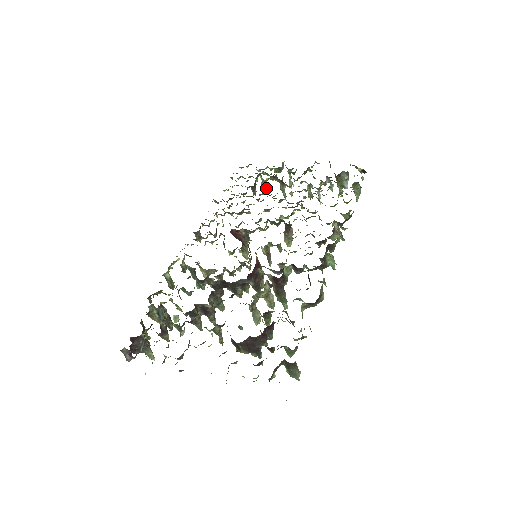
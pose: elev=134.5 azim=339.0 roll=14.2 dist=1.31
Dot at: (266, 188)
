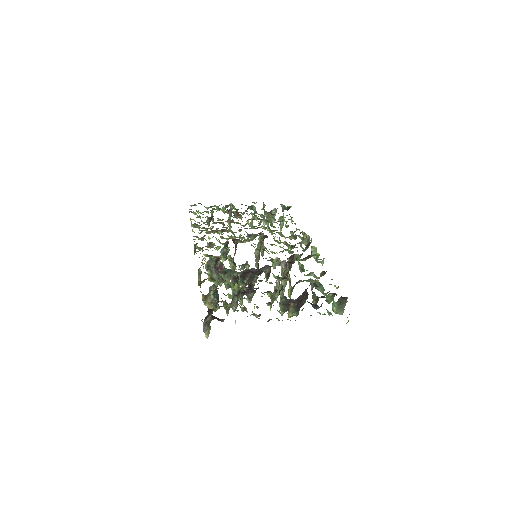
Dot at: occluded
